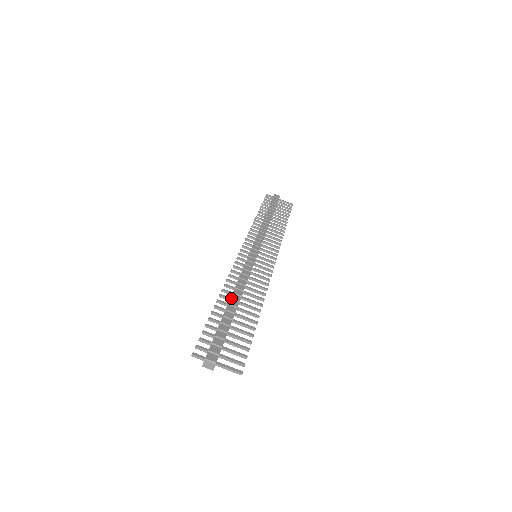
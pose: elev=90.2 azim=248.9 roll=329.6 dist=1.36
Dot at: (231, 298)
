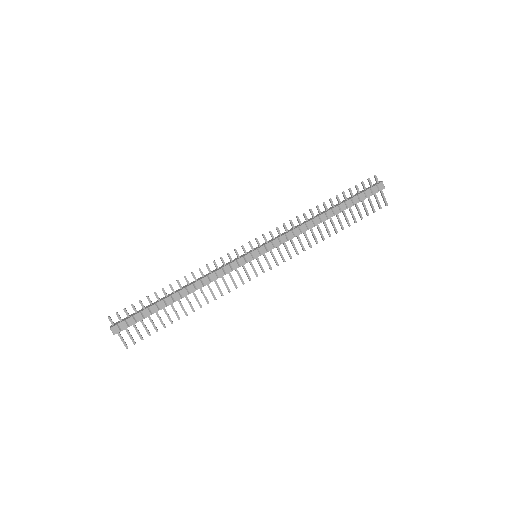
Dot at: (179, 291)
